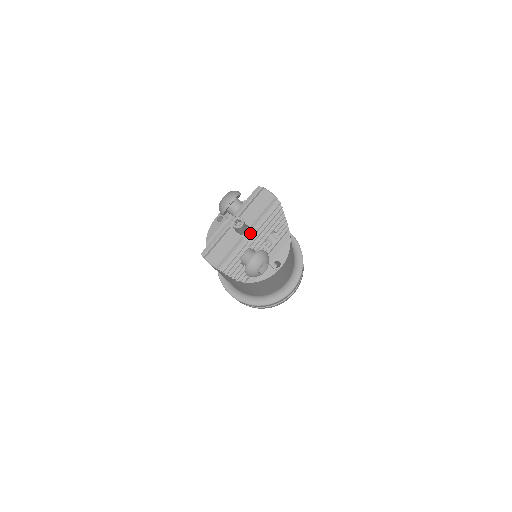
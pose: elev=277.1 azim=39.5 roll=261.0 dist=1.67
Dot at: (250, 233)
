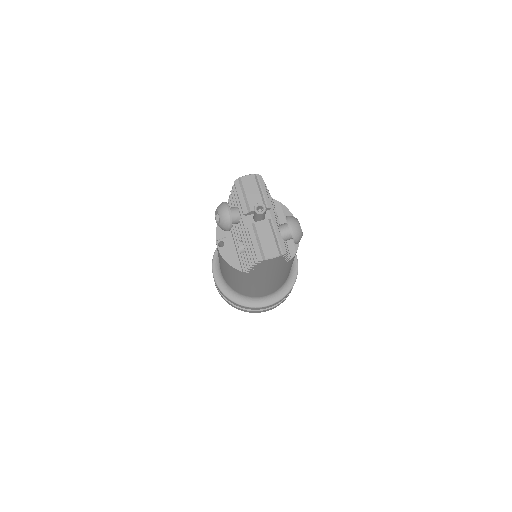
Dot at: (267, 214)
